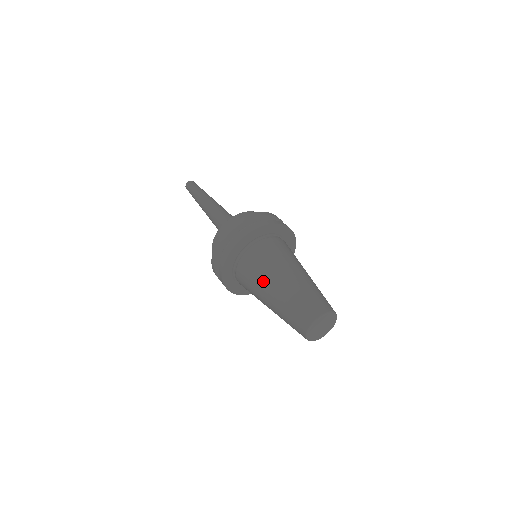
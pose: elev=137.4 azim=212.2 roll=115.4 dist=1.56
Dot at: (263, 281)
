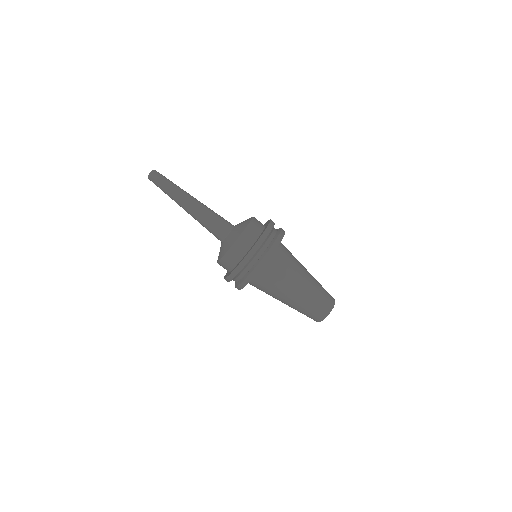
Dot at: (287, 286)
